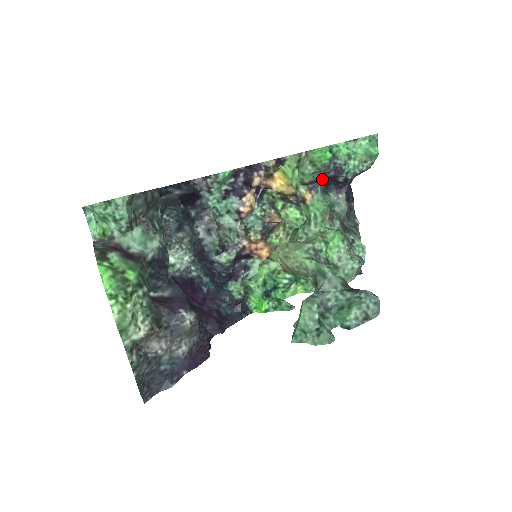
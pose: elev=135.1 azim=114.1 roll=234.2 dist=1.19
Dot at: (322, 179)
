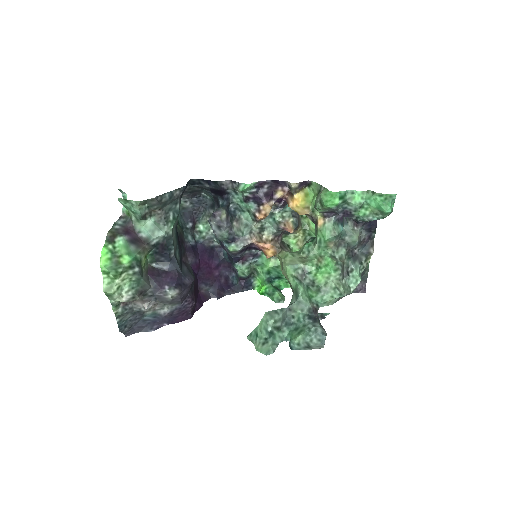
Dot at: occluded
